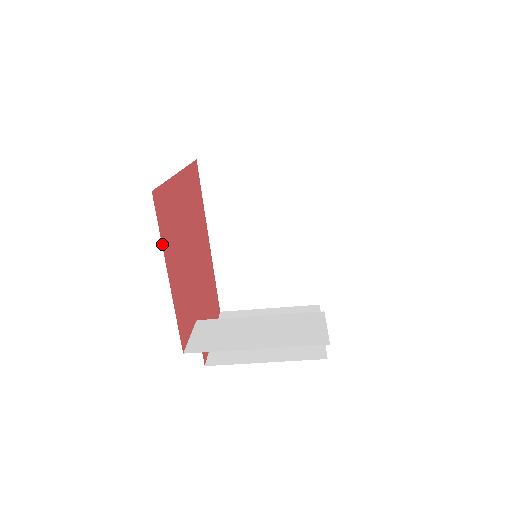
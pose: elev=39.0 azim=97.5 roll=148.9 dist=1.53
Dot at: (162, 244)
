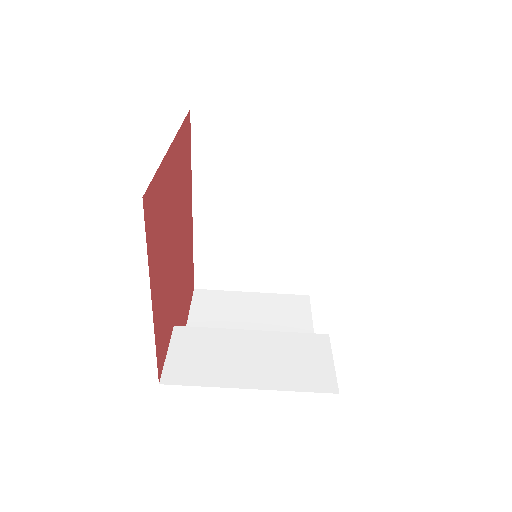
Dot at: (148, 264)
